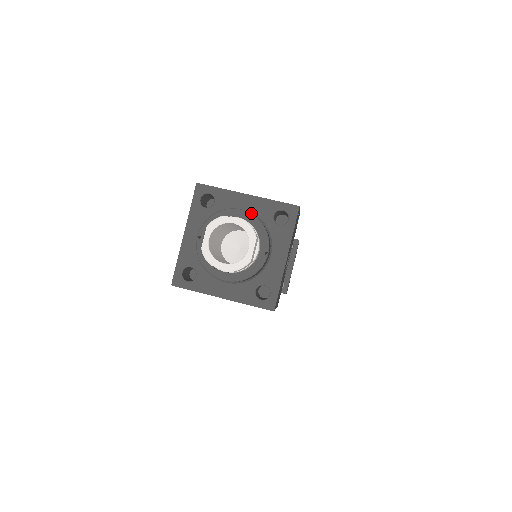
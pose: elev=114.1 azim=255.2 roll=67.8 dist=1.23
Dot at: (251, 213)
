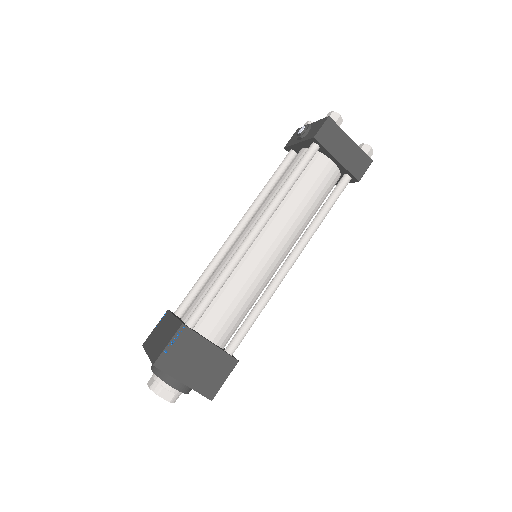
Dot at: (180, 391)
